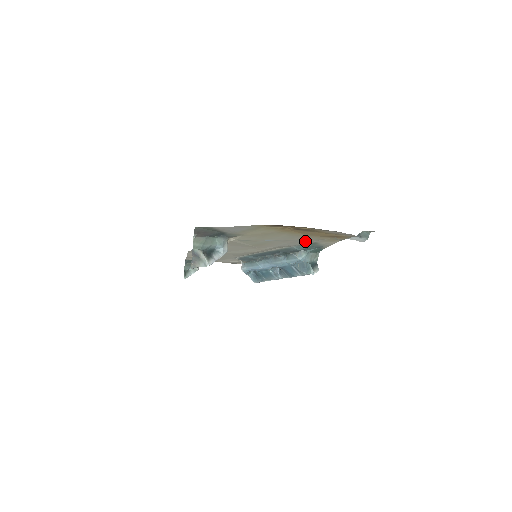
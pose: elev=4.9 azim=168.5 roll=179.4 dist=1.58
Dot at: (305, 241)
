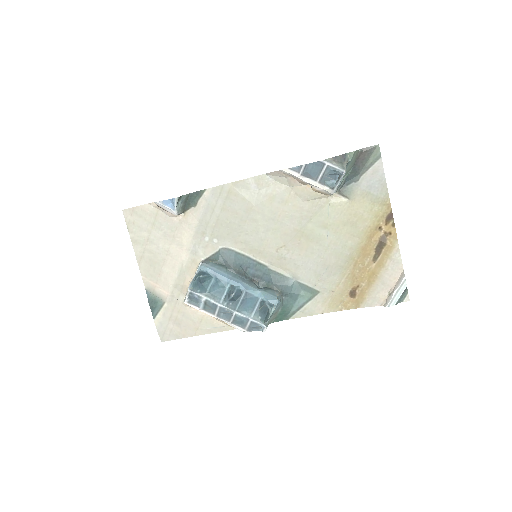
Dot at: (322, 279)
